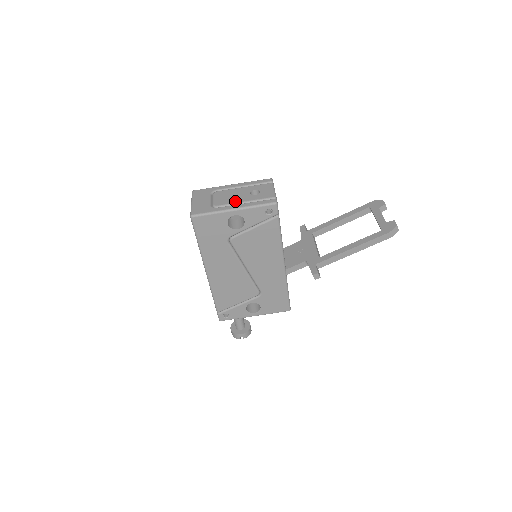
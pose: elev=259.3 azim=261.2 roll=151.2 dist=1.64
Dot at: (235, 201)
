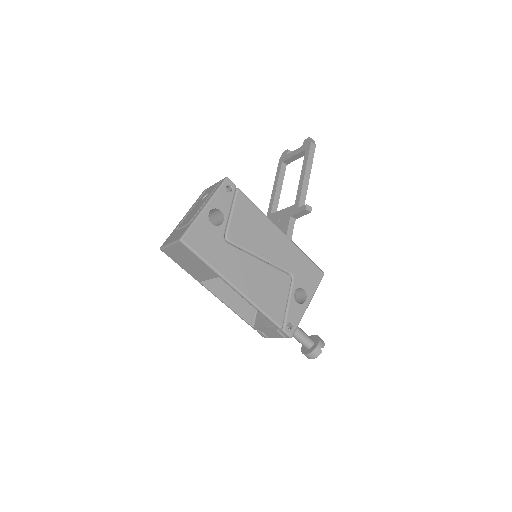
Dot at: (199, 208)
